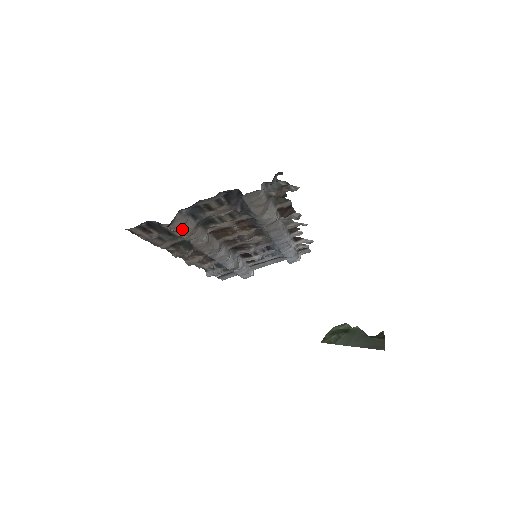
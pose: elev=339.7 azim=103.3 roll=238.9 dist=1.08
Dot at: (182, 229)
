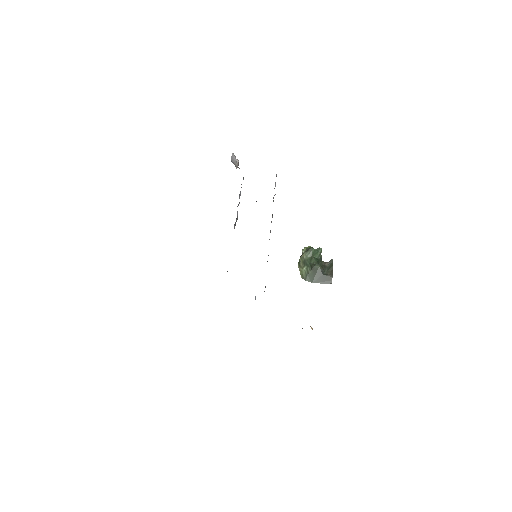
Dot at: occluded
